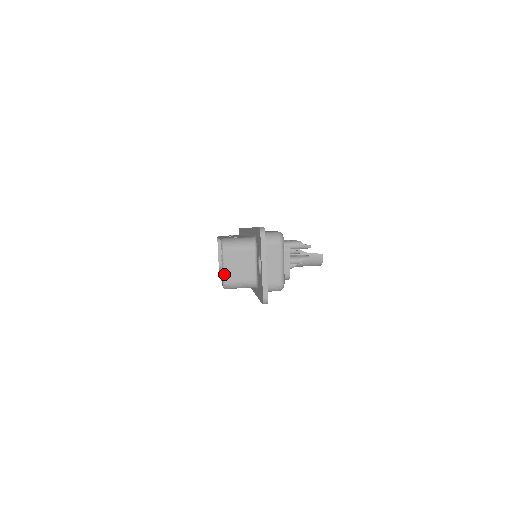
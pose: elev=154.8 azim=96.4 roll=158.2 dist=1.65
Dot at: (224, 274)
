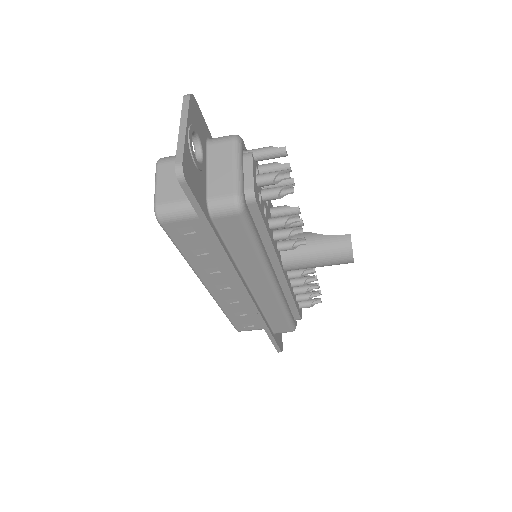
Dot at: (155, 194)
